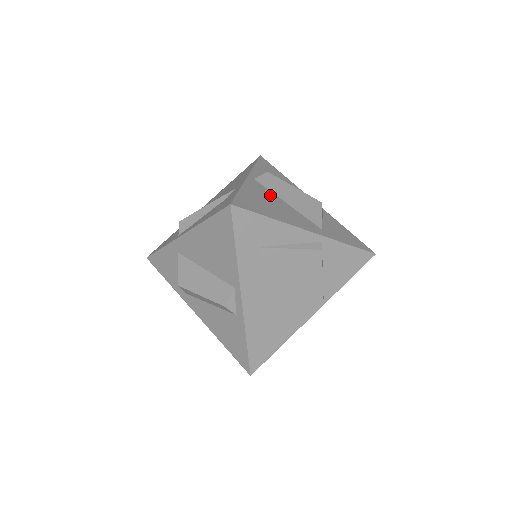
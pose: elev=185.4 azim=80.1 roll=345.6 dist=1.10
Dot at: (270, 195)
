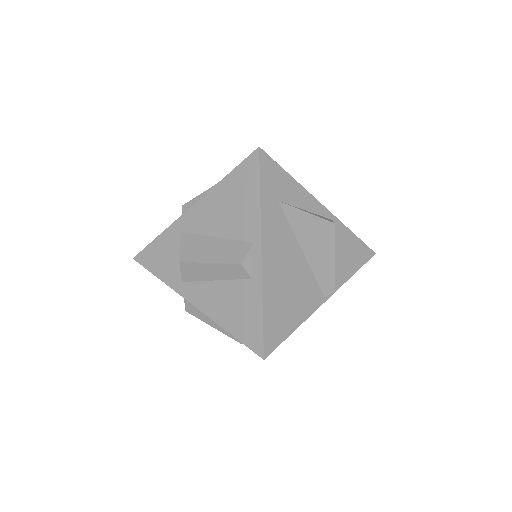
Dot at: occluded
